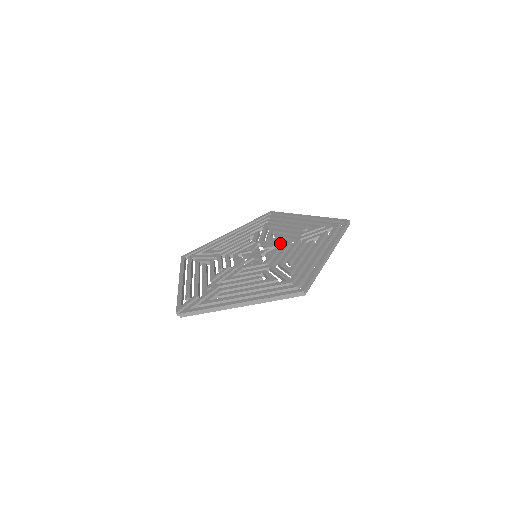
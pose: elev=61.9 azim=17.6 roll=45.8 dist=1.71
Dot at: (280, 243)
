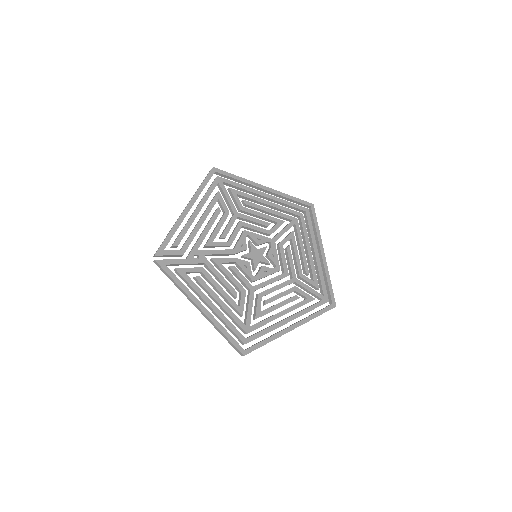
Dot at: (282, 264)
